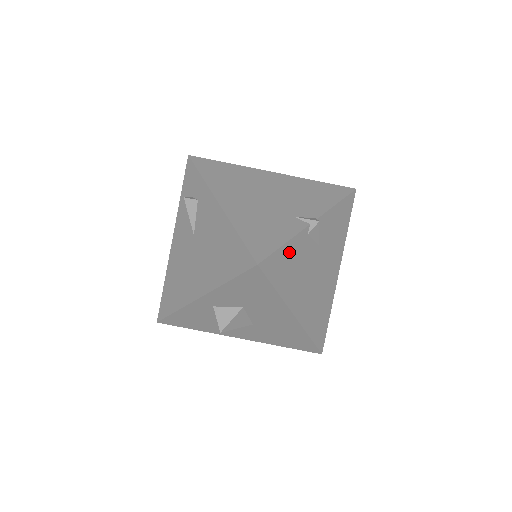
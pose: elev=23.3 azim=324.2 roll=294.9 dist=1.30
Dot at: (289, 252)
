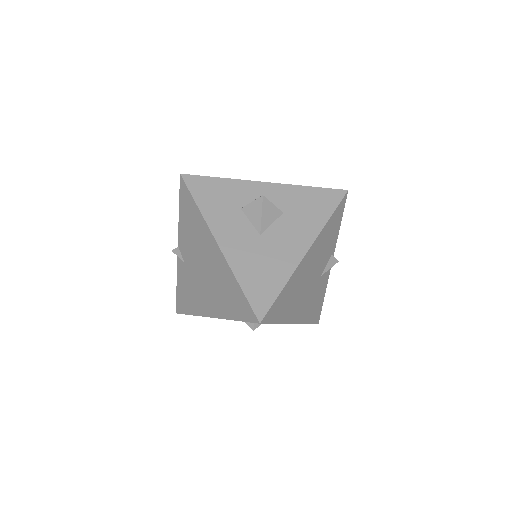
Dot at: (336, 231)
